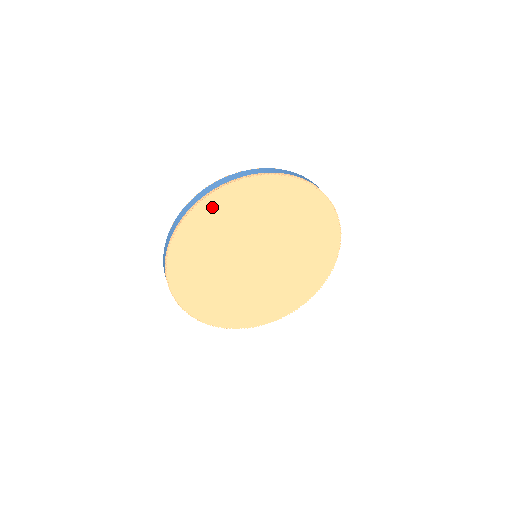
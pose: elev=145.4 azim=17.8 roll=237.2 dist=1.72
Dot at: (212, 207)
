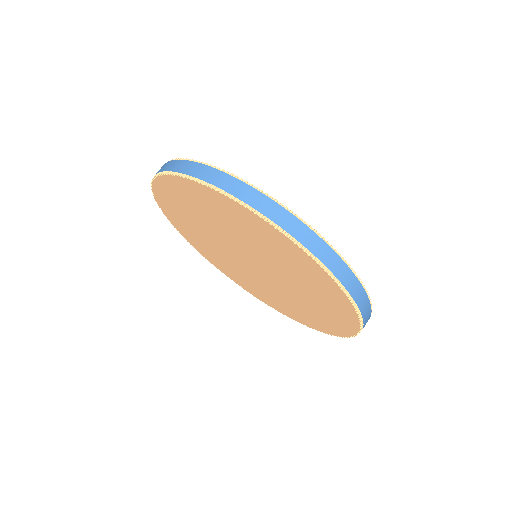
Dot at: (221, 202)
